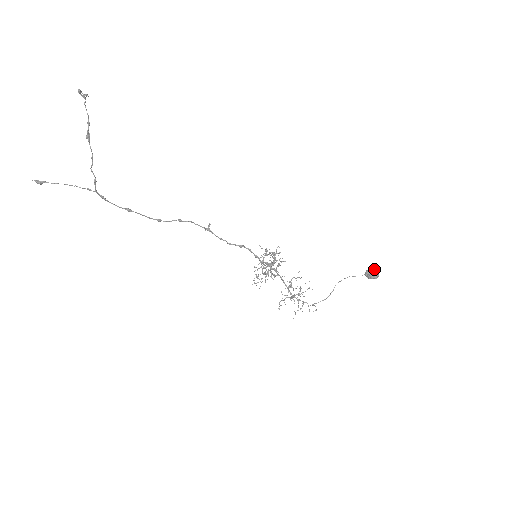
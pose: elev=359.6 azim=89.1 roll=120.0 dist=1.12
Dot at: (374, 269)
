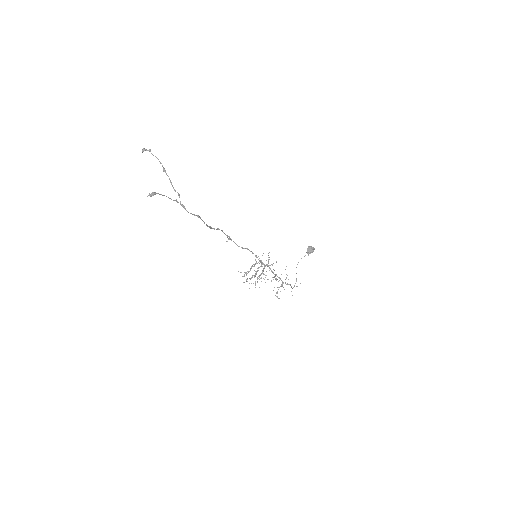
Dot at: (310, 246)
